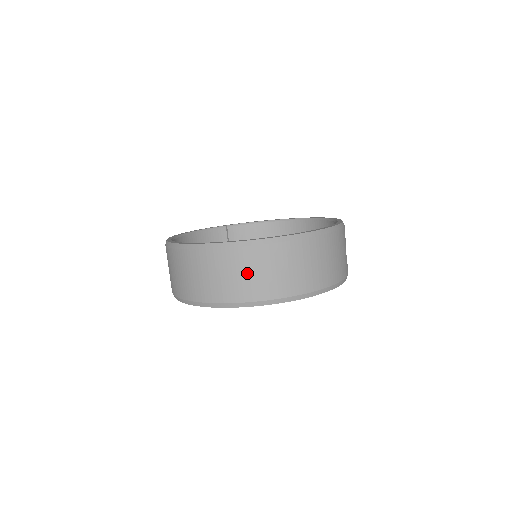
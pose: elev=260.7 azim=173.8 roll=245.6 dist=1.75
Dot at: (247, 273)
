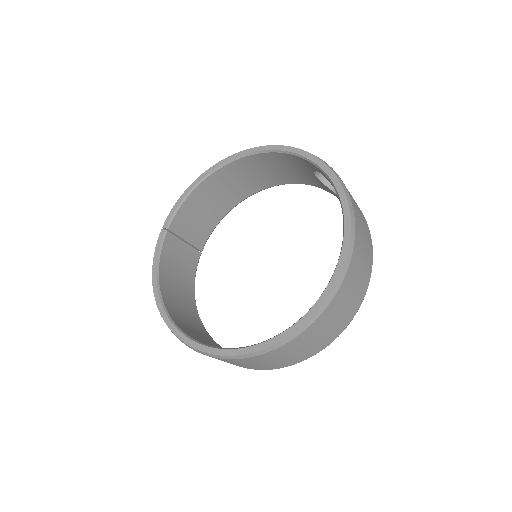
Dot at: (327, 329)
